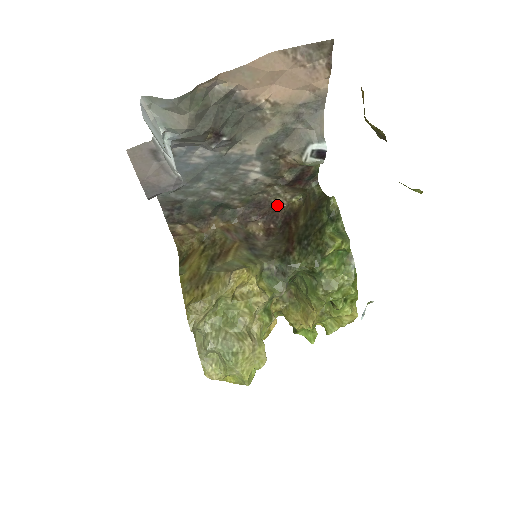
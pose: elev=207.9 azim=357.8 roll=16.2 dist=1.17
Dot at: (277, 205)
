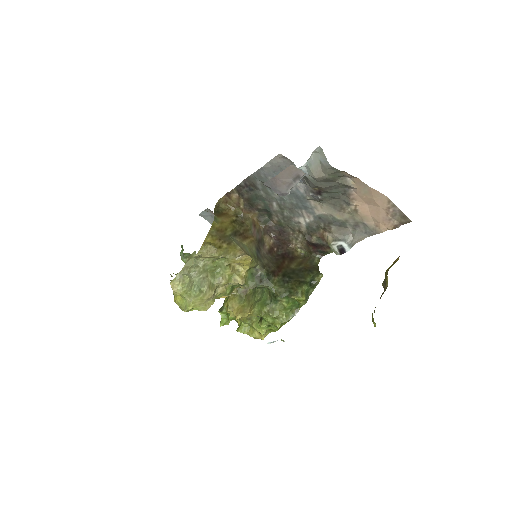
Dot at: (289, 242)
